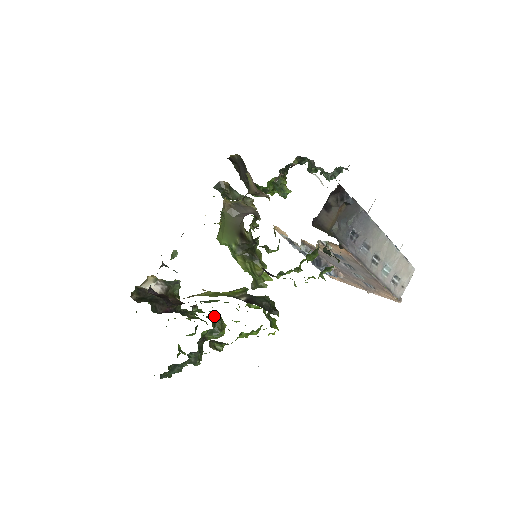
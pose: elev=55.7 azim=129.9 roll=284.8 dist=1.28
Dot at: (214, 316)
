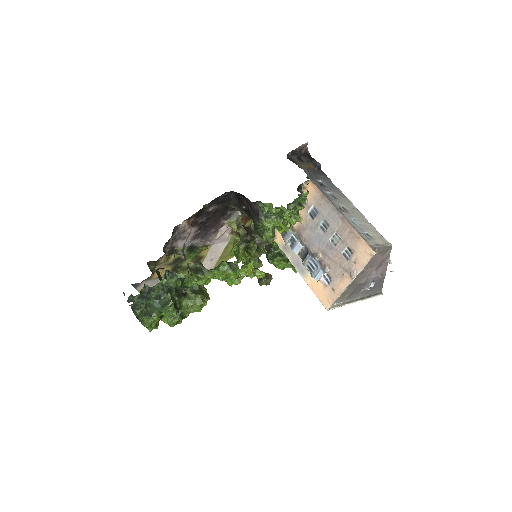
Dot at: occluded
